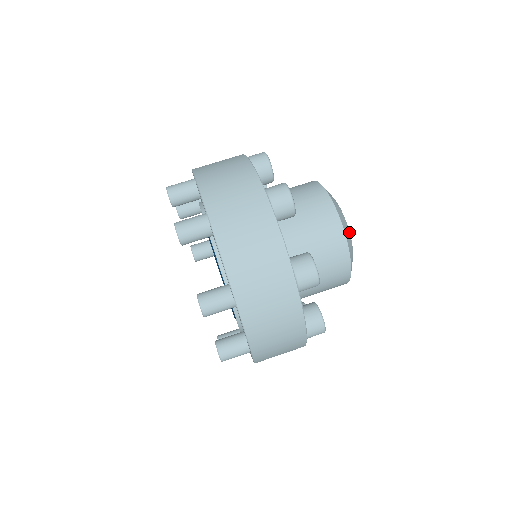
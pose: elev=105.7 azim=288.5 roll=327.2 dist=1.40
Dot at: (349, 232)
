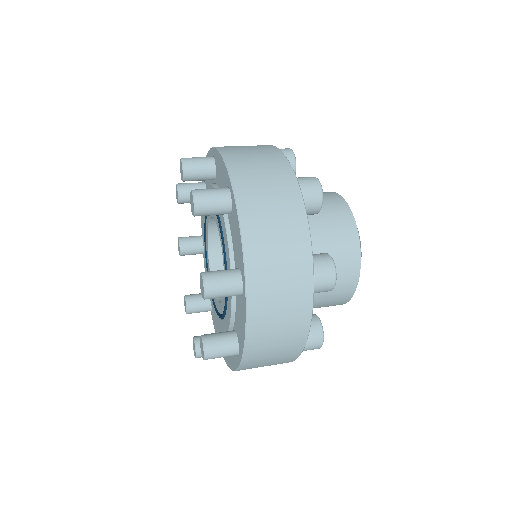
Dot at: occluded
